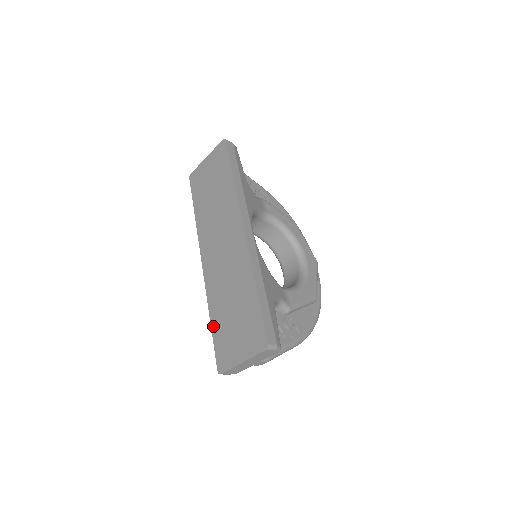
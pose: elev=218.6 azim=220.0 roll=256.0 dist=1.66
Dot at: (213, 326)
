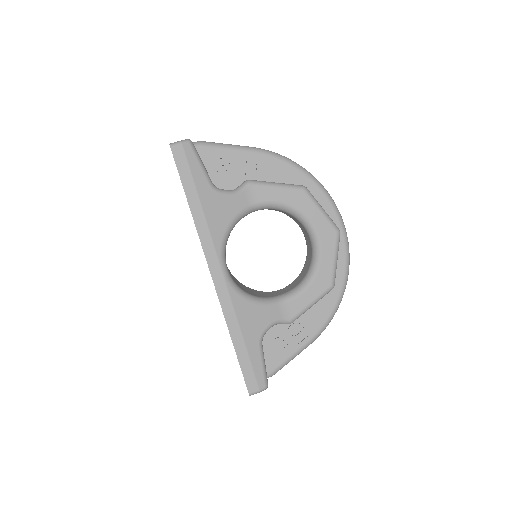
Dot at: occluded
